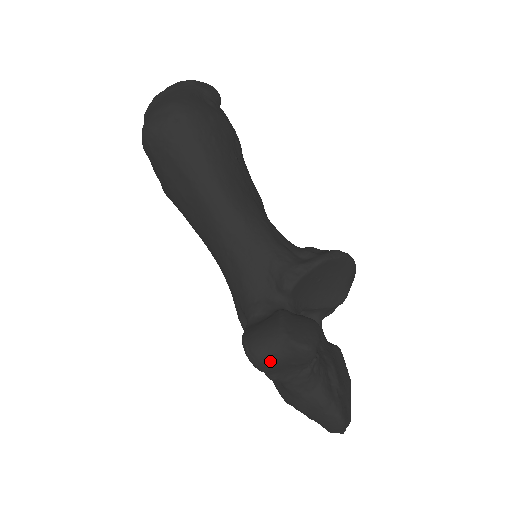
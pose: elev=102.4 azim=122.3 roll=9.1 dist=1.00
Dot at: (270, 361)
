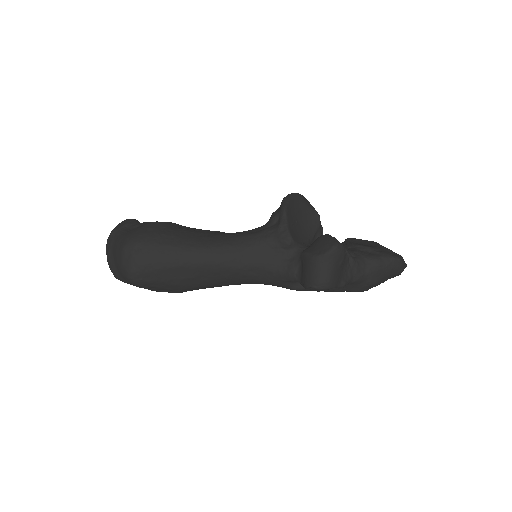
Dot at: (331, 276)
